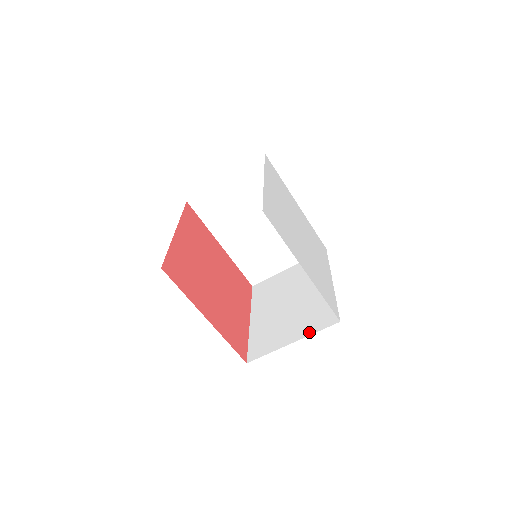
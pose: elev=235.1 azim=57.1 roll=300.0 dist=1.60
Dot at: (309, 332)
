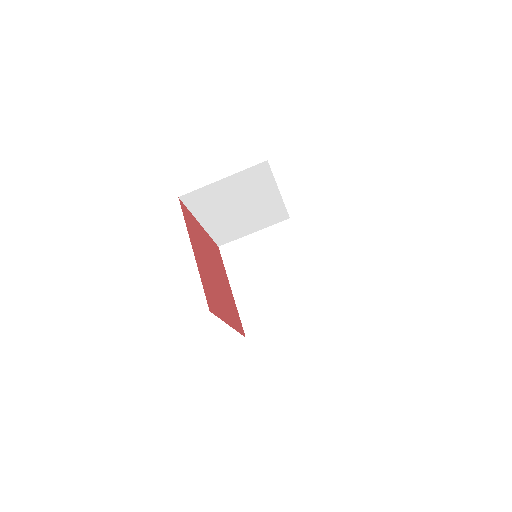
Dot at: (299, 314)
